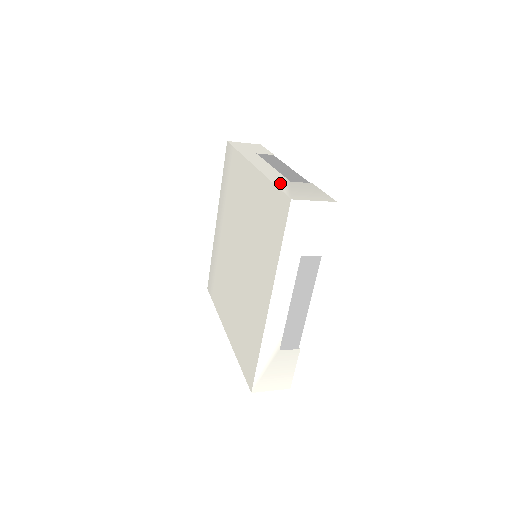
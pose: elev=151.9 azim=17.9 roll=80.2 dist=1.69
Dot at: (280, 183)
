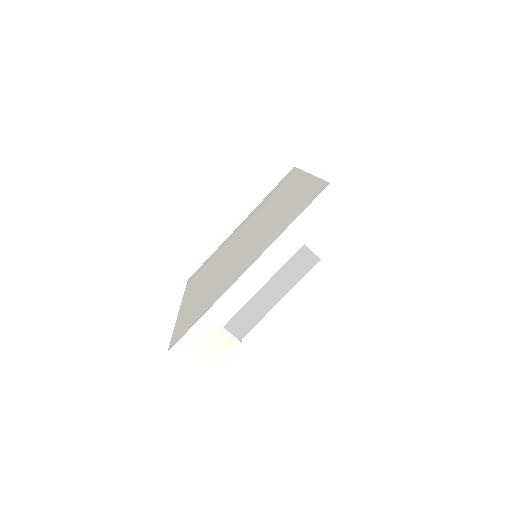
Dot at: occluded
